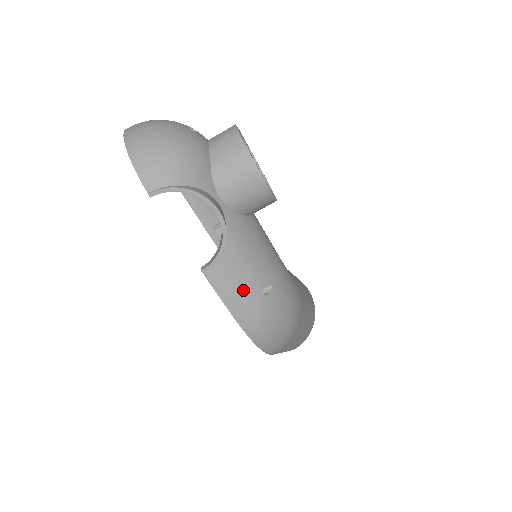
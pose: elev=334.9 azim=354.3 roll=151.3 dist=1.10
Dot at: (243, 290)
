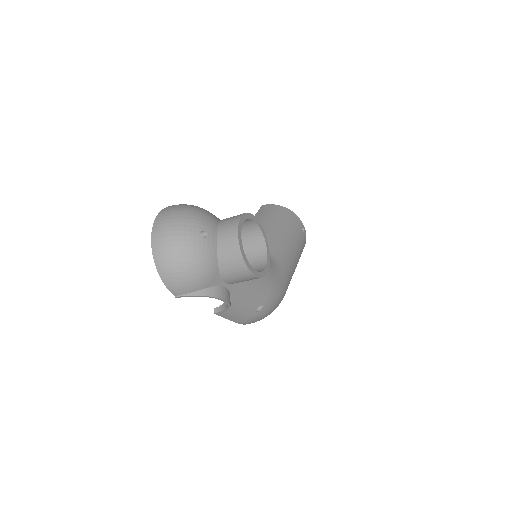
Dot at: (242, 315)
